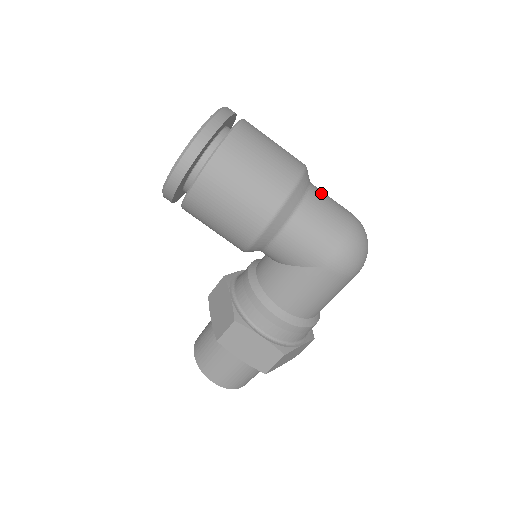
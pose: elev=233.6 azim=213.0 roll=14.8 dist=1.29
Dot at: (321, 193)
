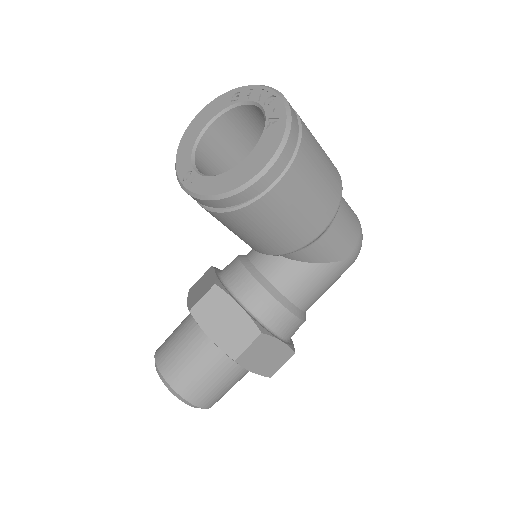
Dot at: occluded
